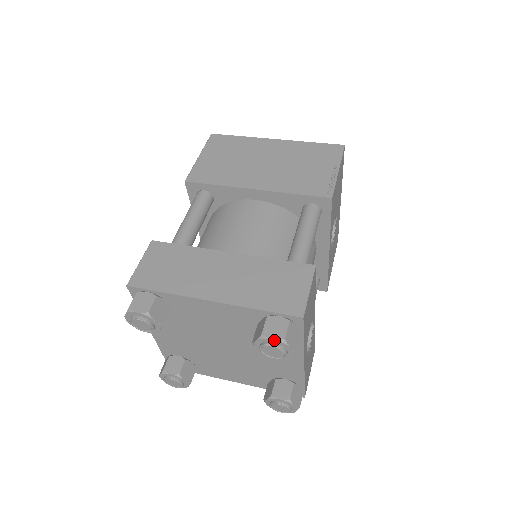
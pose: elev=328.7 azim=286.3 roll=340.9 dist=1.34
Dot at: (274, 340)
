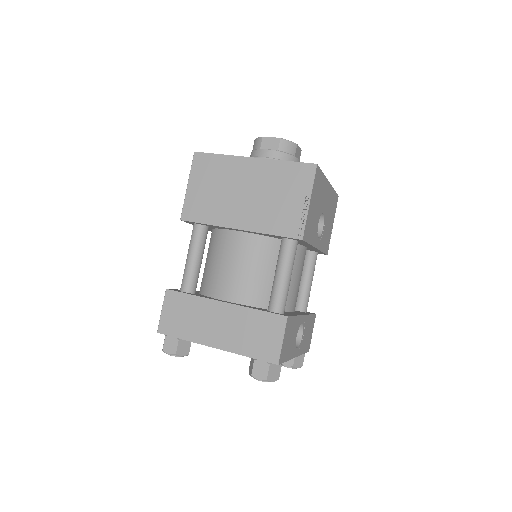
Dot at: (260, 380)
